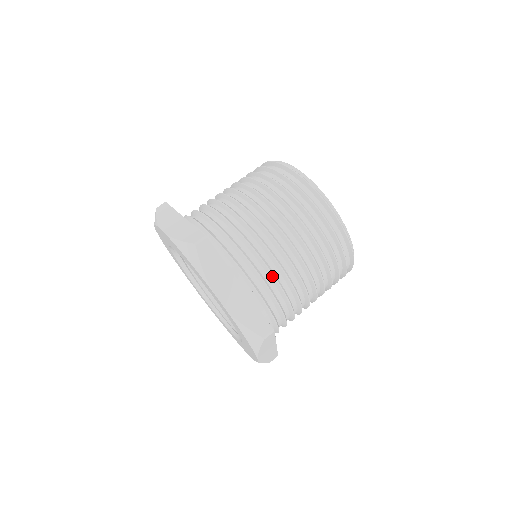
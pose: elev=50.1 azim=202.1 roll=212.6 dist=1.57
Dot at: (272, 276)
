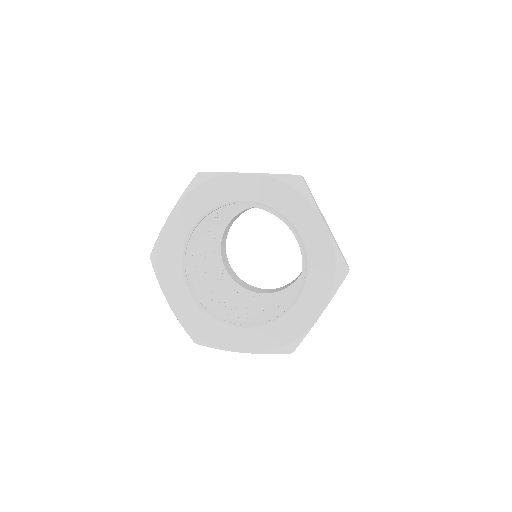
Dot at: occluded
